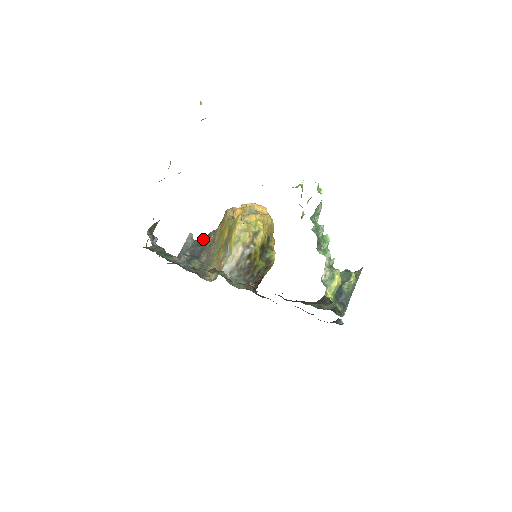
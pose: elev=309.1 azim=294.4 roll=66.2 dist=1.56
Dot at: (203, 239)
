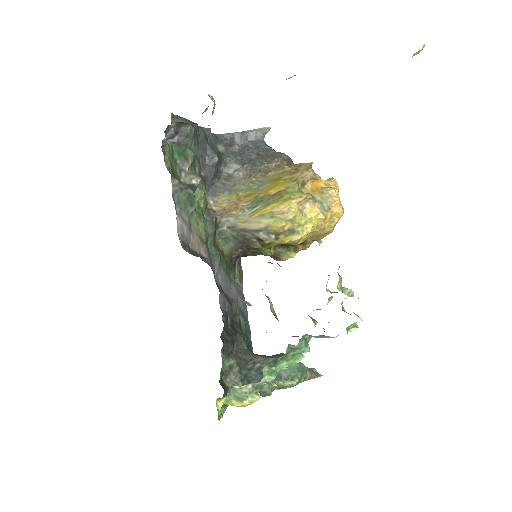
Dot at: (269, 151)
